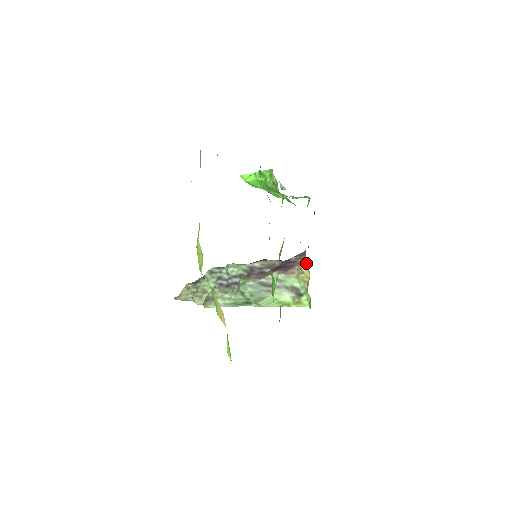
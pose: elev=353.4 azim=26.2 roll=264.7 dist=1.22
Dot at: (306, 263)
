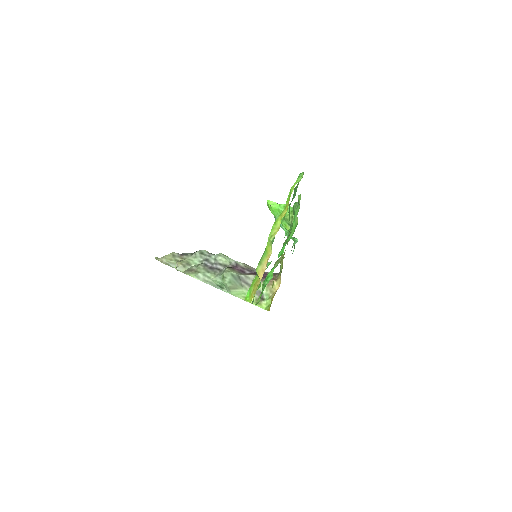
Dot at: (280, 279)
